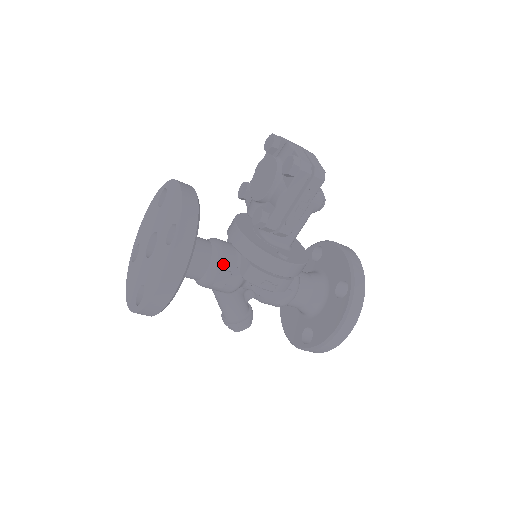
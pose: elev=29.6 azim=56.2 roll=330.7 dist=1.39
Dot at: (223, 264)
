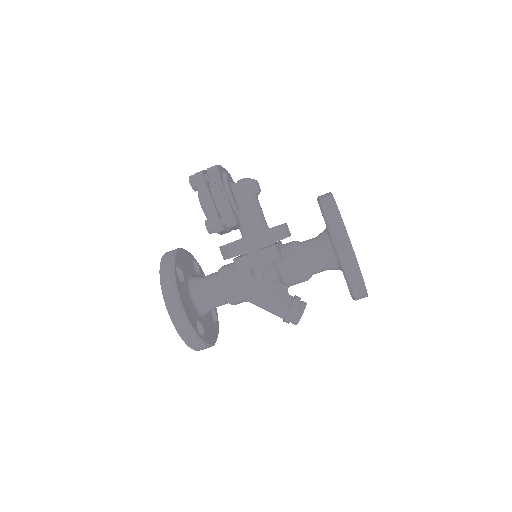
Dot at: (225, 276)
